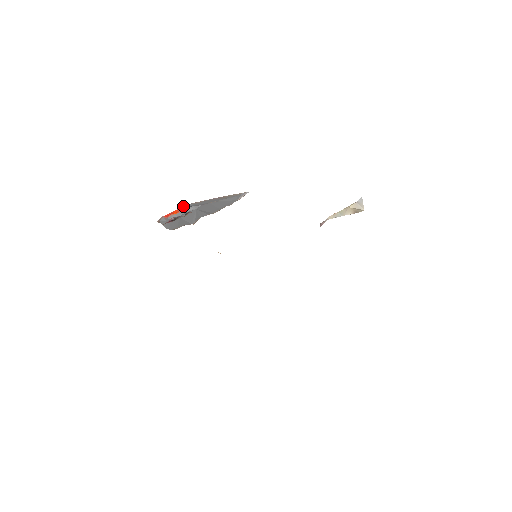
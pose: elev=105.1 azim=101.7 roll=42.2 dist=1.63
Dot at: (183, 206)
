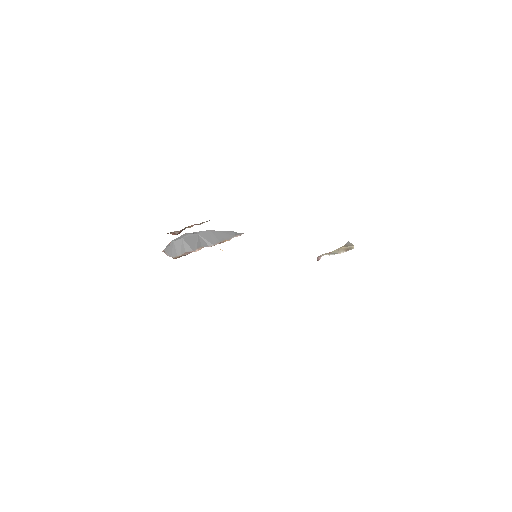
Dot at: occluded
